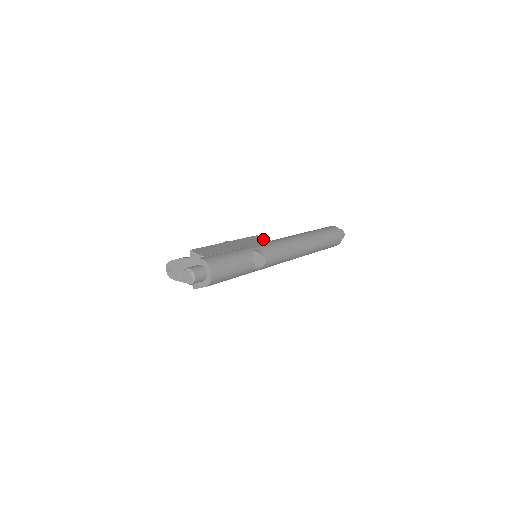
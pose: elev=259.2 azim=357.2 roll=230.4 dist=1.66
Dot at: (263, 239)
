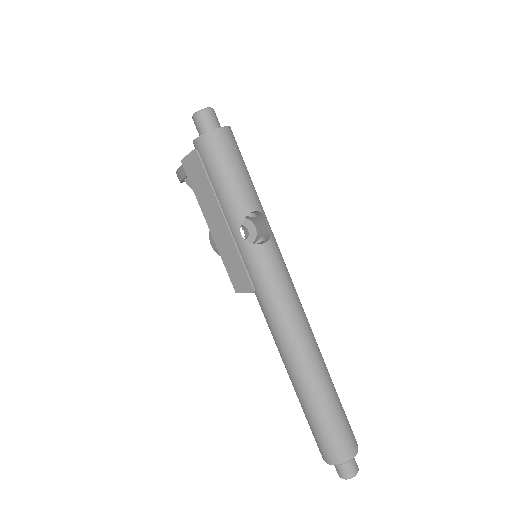
Dot at: occluded
